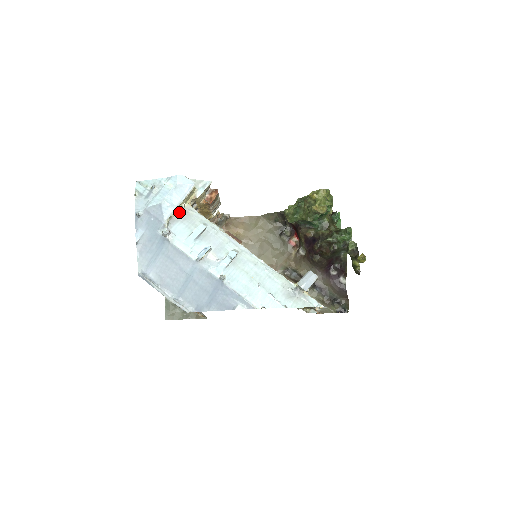
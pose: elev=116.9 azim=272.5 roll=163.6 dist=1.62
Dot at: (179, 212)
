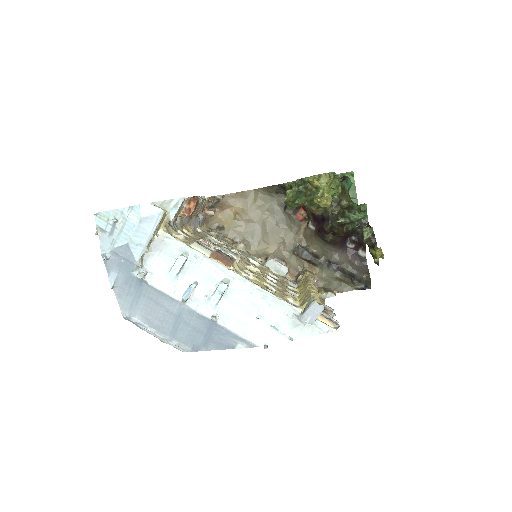
Dot at: (153, 243)
